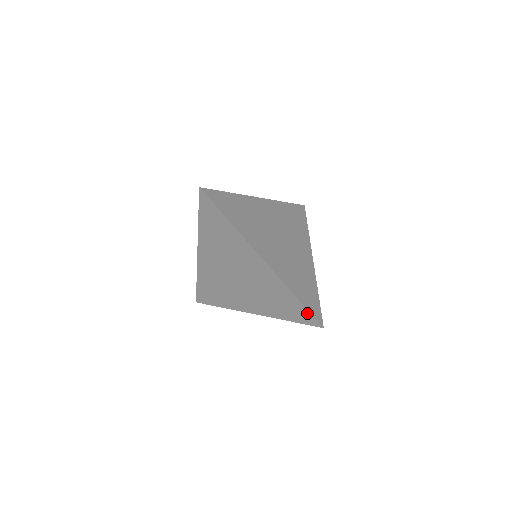
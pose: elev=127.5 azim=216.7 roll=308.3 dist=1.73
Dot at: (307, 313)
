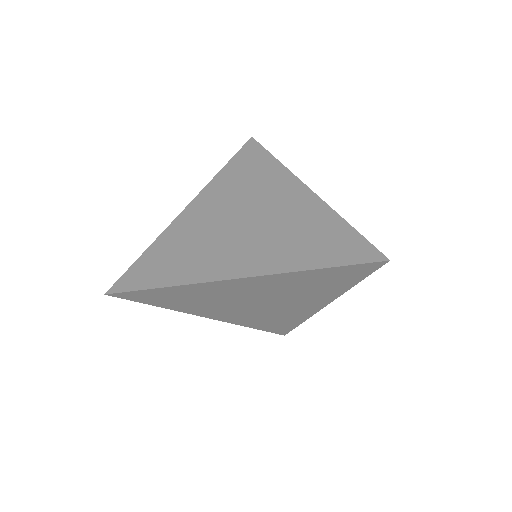
Dot at: (361, 243)
